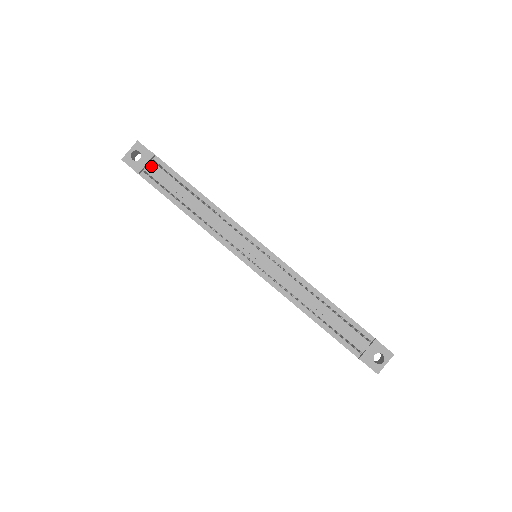
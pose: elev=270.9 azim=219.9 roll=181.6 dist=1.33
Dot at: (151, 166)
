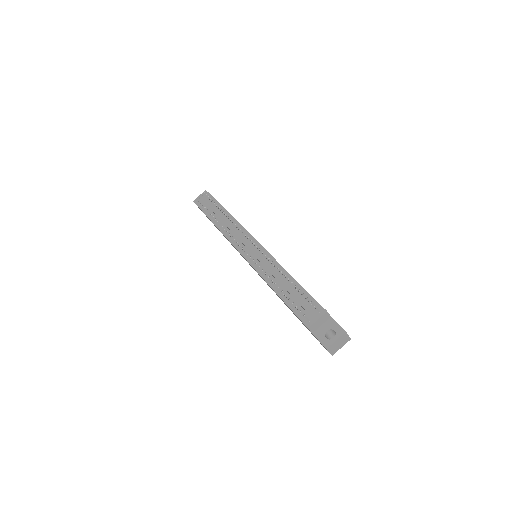
Dot at: (205, 199)
